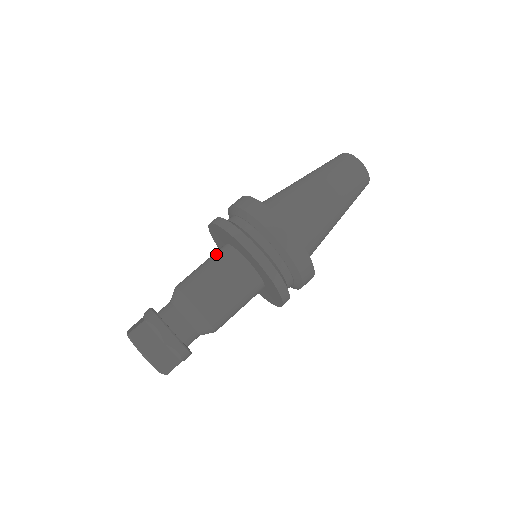
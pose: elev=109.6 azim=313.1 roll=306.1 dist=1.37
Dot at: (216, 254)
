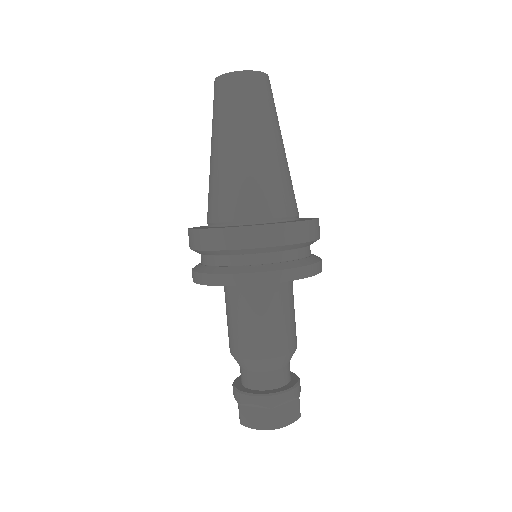
Dot at: (226, 297)
